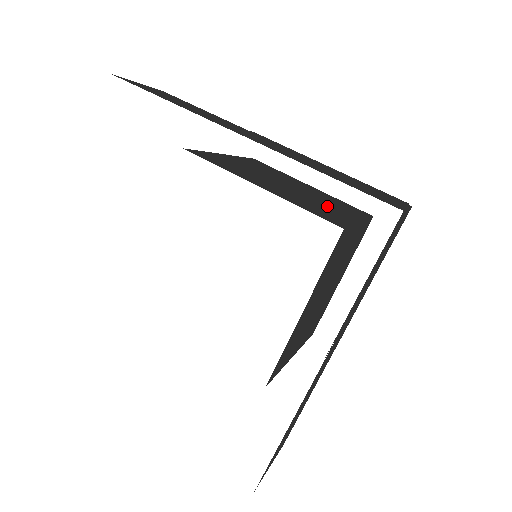
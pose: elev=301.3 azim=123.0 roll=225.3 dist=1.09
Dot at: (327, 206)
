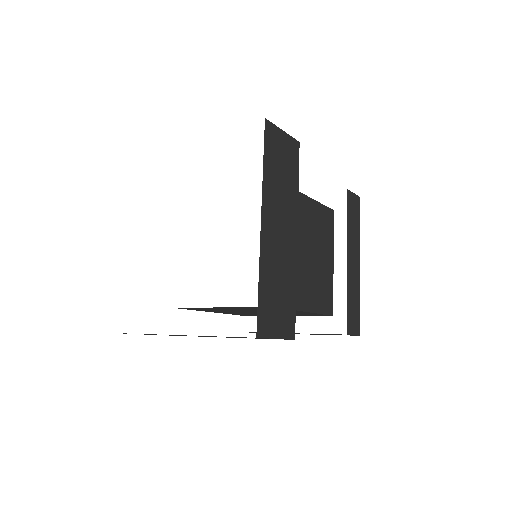
Dot at: (301, 285)
